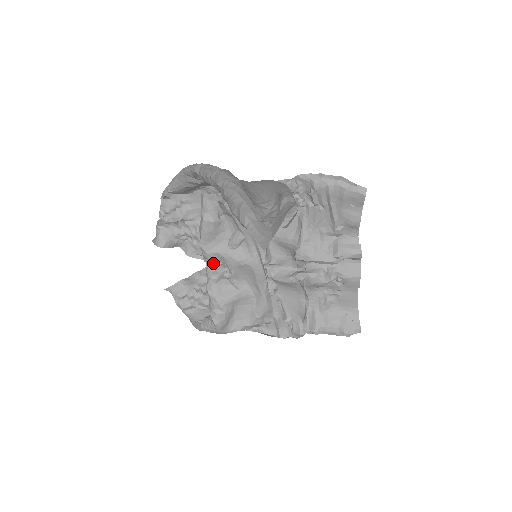
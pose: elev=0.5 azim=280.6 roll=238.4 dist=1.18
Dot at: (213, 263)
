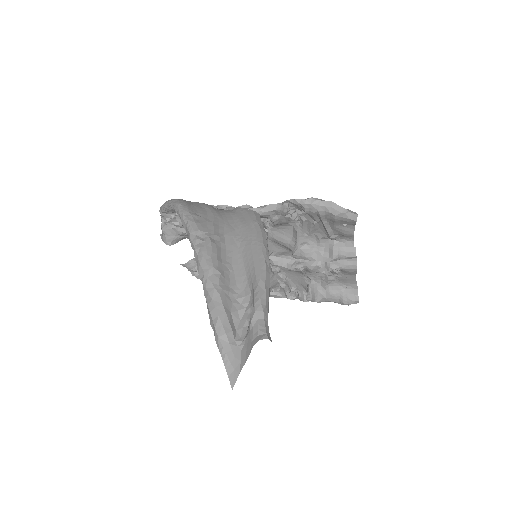
Dot at: occluded
